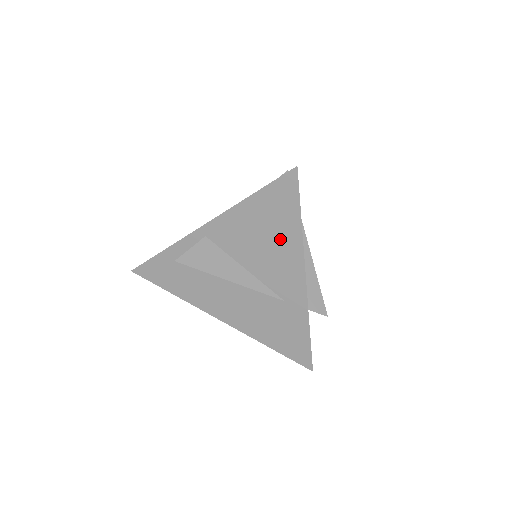
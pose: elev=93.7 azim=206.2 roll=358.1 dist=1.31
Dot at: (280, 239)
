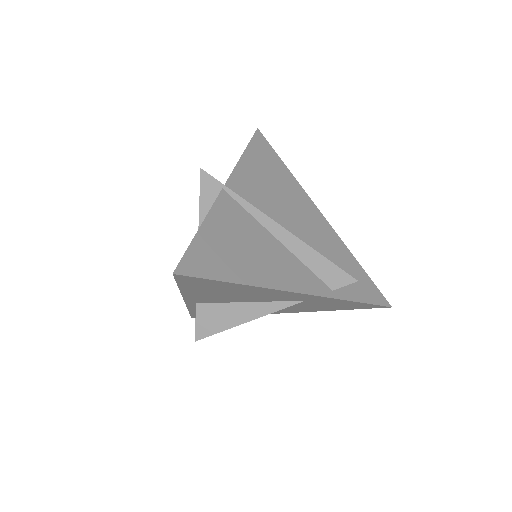
Dot at: (241, 291)
